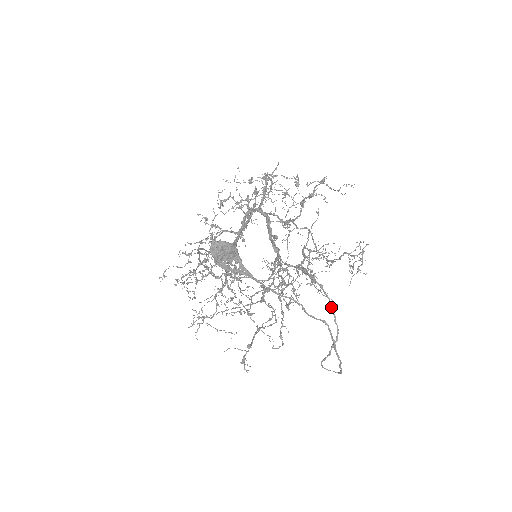
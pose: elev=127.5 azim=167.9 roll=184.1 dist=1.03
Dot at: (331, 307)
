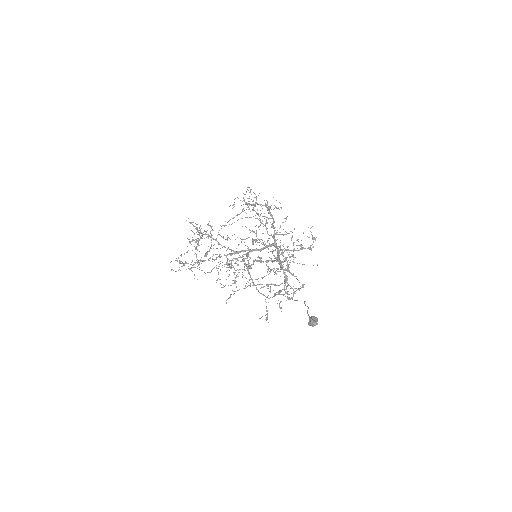
Dot at: occluded
